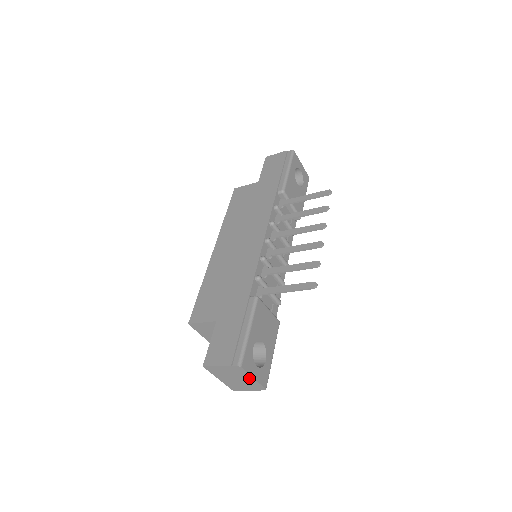
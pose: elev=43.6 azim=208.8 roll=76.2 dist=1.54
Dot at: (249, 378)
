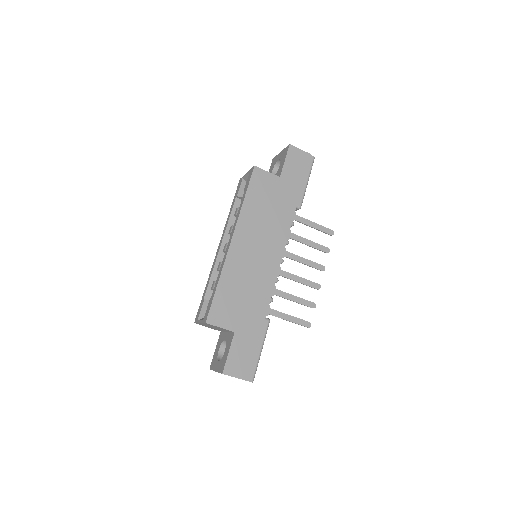
Dot at: occluded
